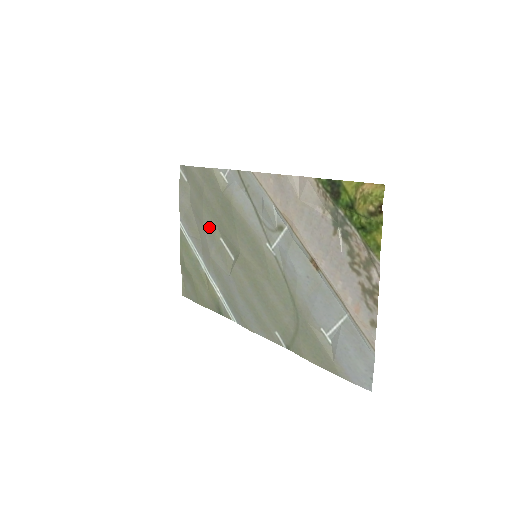
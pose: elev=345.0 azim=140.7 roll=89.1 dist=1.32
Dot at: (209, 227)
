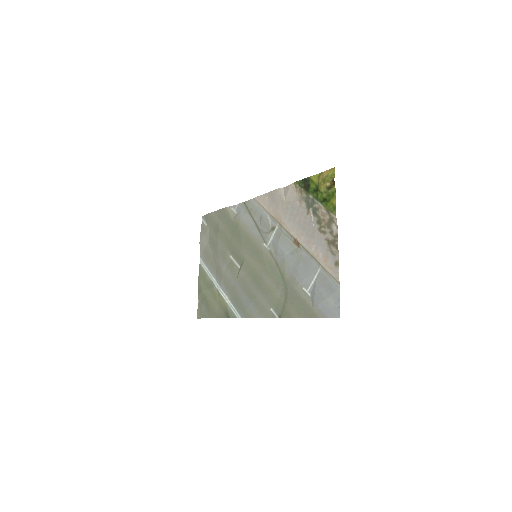
Dot at: (222, 251)
